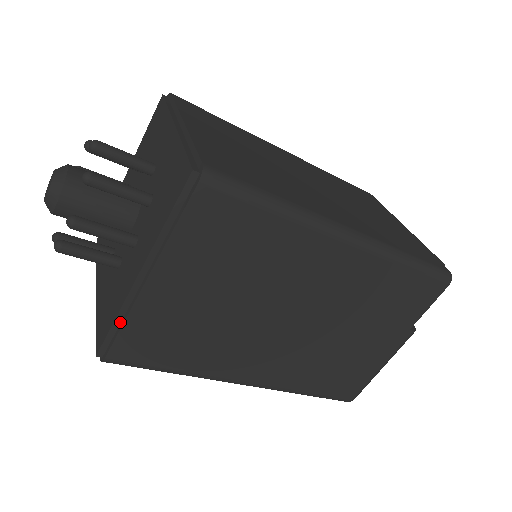
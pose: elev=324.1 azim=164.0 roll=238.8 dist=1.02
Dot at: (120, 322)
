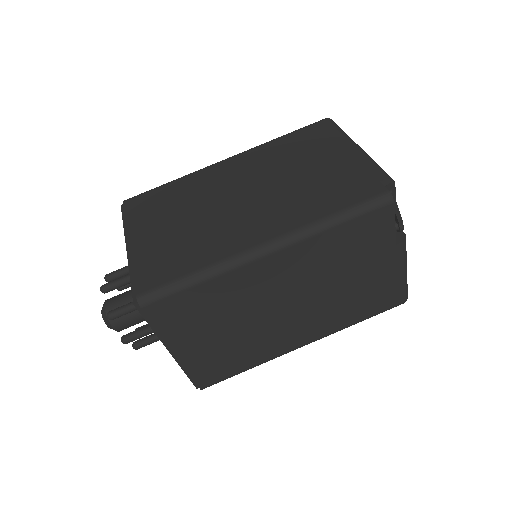
Dot at: (189, 372)
